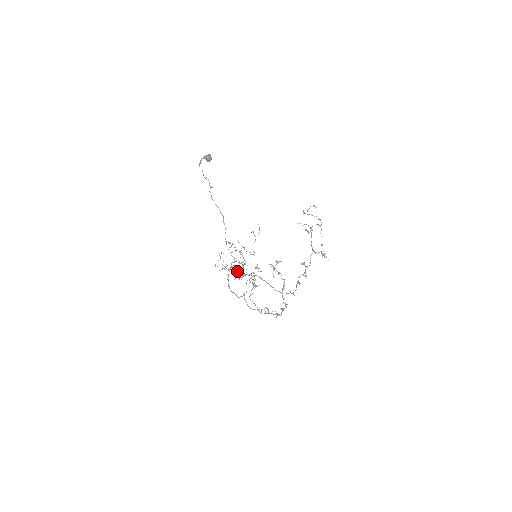
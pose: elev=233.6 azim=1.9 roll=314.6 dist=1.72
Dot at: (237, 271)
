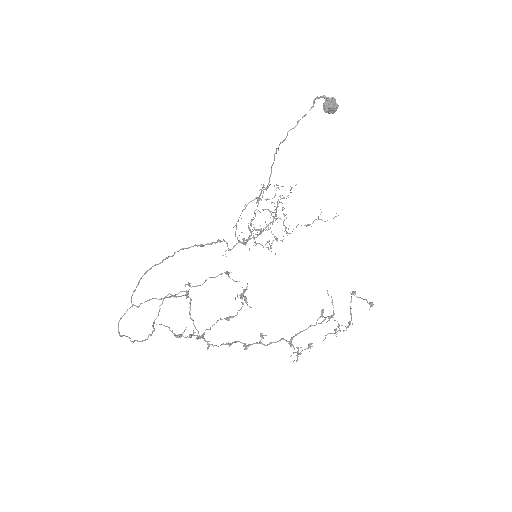
Dot at: occluded
